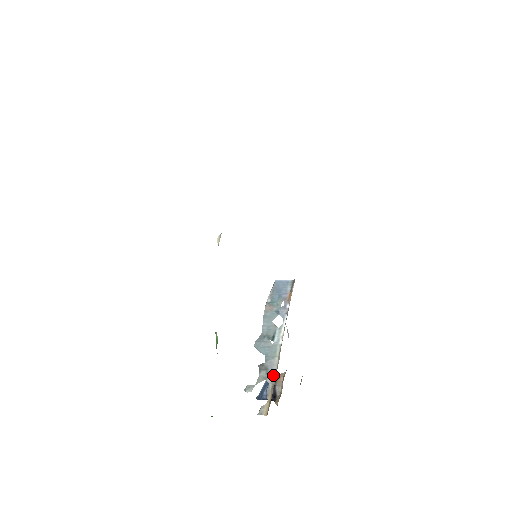
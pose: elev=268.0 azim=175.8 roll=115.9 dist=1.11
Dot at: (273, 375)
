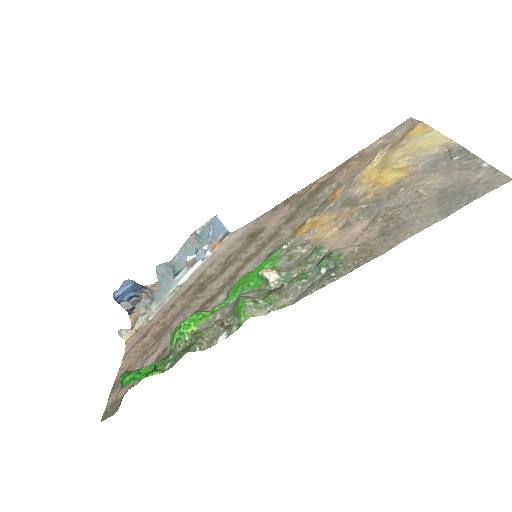
Dot at: (154, 309)
